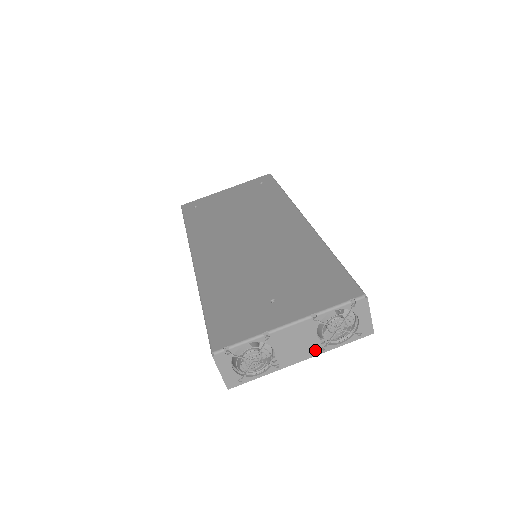
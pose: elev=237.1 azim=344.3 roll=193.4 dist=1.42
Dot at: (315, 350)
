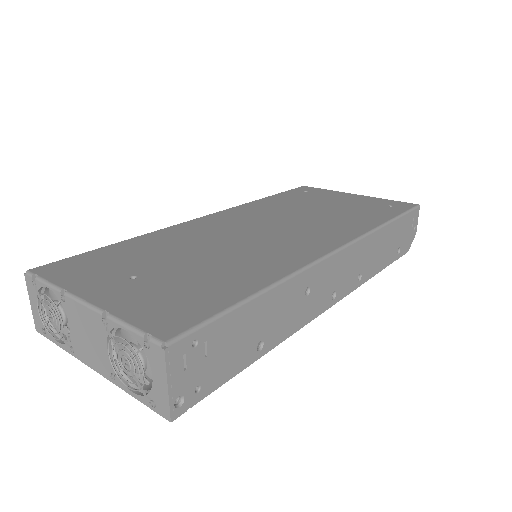
Dot at: (106, 369)
